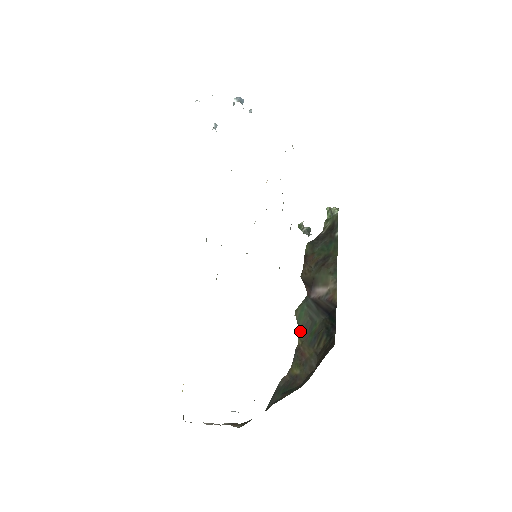
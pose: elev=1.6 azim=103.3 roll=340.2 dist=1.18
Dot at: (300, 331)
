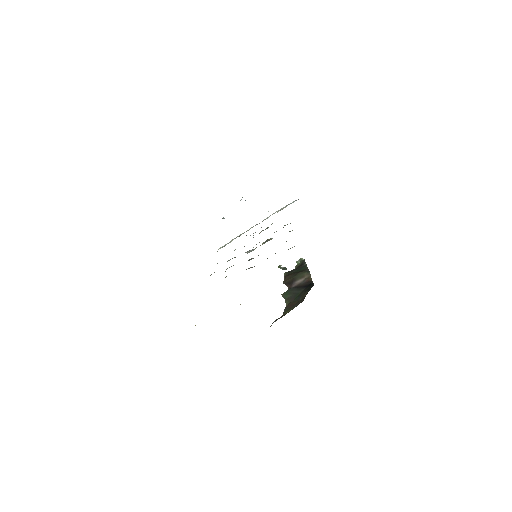
Dot at: (287, 300)
